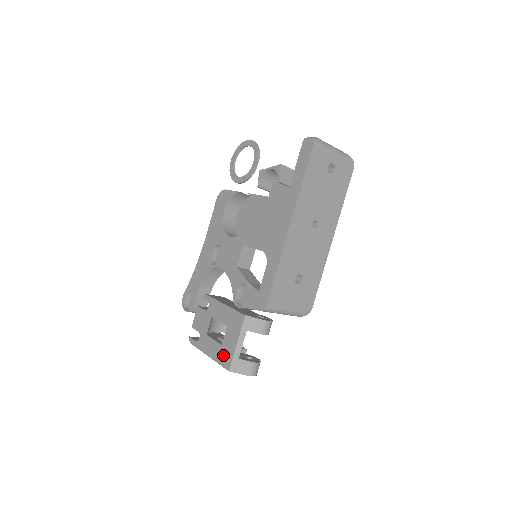
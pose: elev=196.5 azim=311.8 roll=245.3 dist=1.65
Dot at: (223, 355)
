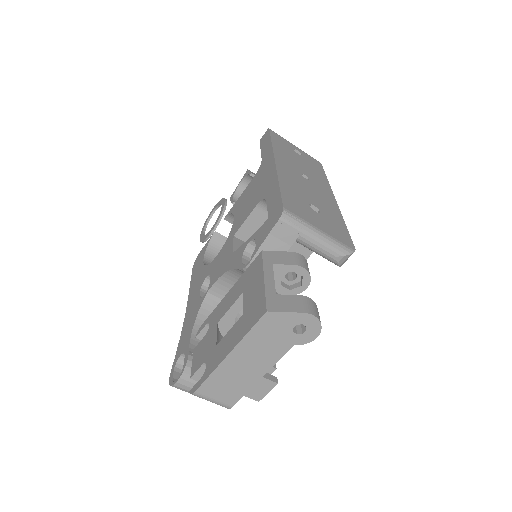
Dot at: (249, 316)
